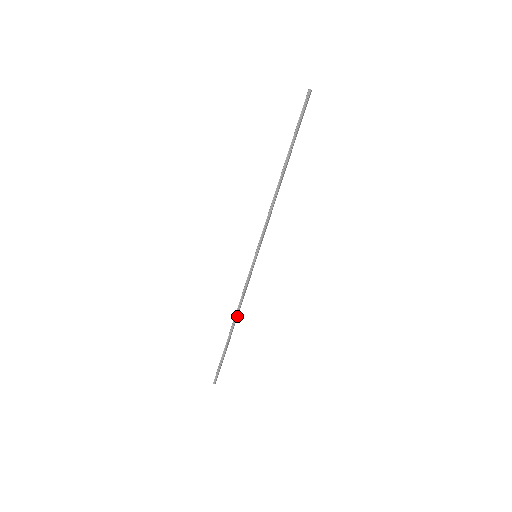
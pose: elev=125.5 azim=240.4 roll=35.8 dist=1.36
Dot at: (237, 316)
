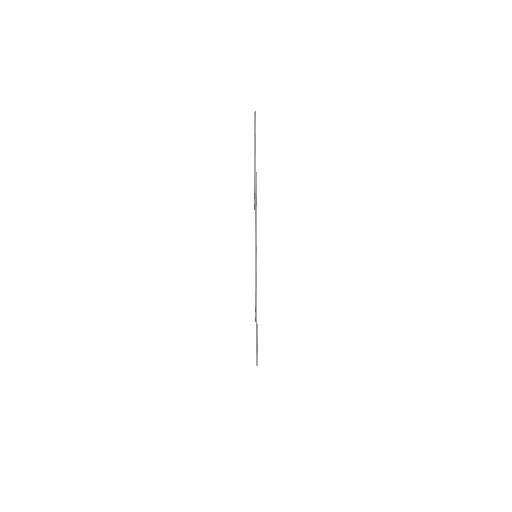
Dot at: occluded
